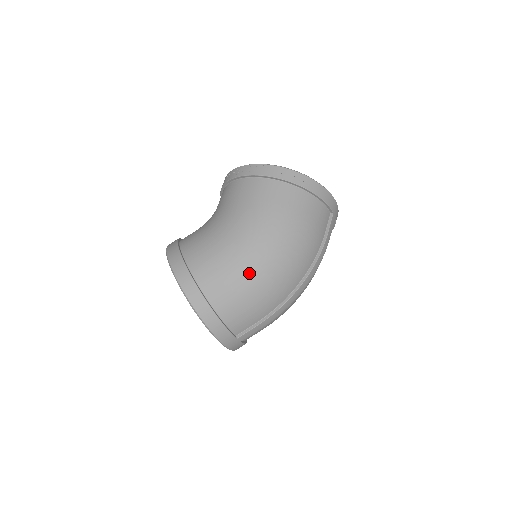
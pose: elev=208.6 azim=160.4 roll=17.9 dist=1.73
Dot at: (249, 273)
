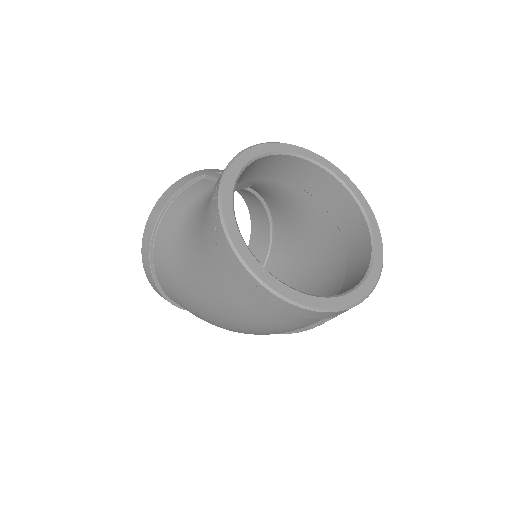
Dot at: (204, 320)
